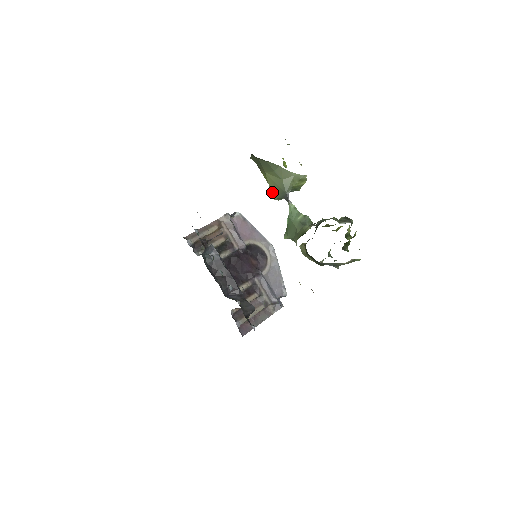
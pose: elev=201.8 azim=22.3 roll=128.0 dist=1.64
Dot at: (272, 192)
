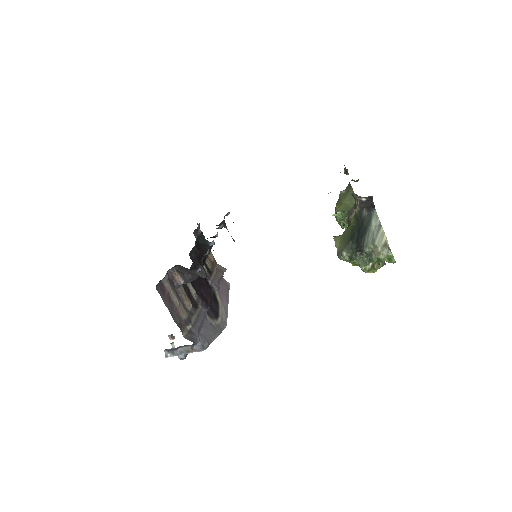
Dot at: (339, 209)
